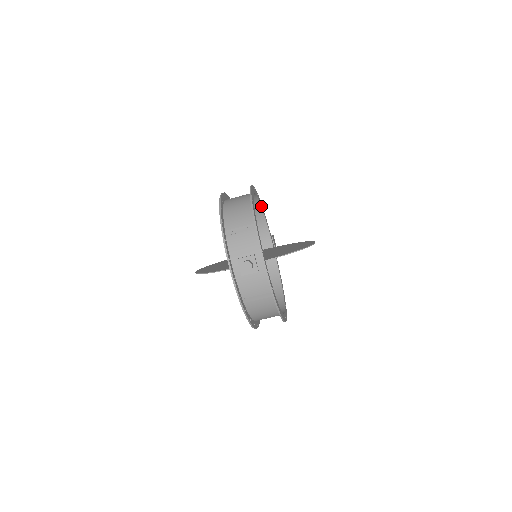
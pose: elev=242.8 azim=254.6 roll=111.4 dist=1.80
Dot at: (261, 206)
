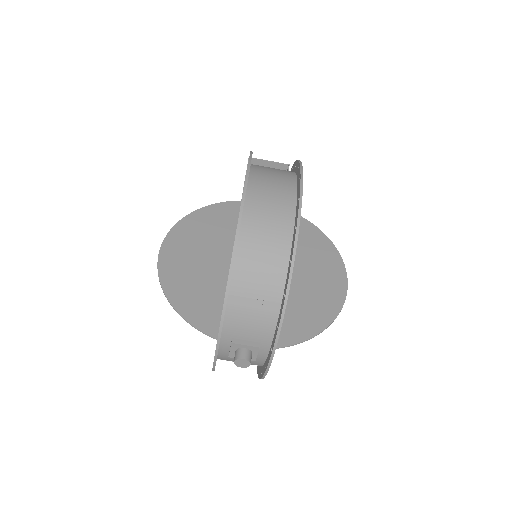
Dot at: occluded
